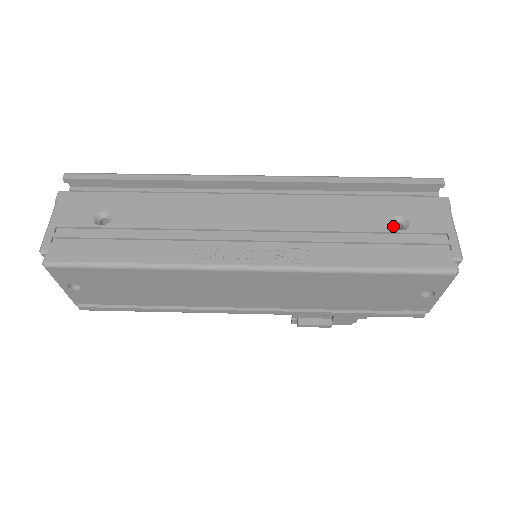
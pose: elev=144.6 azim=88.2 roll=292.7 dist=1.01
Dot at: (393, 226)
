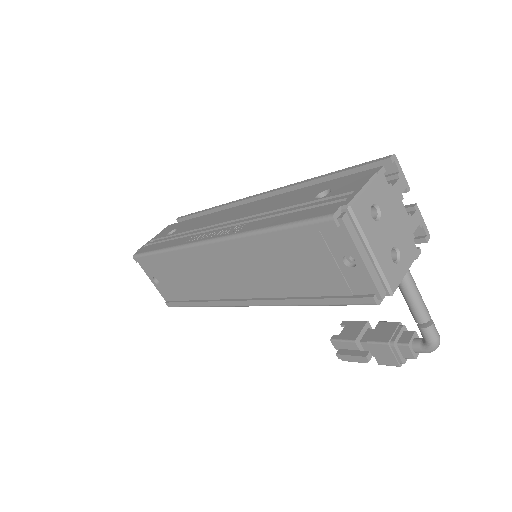
Dot at: (318, 198)
